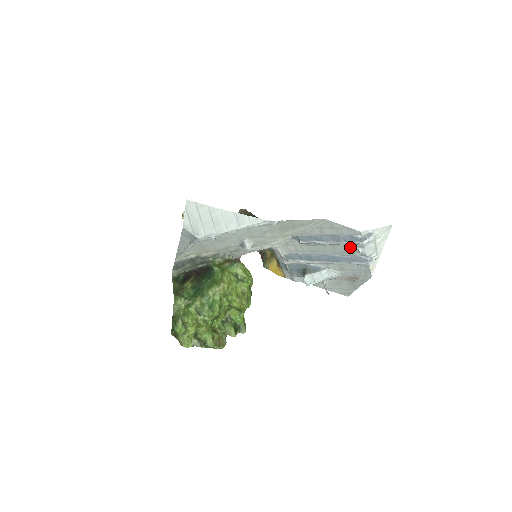
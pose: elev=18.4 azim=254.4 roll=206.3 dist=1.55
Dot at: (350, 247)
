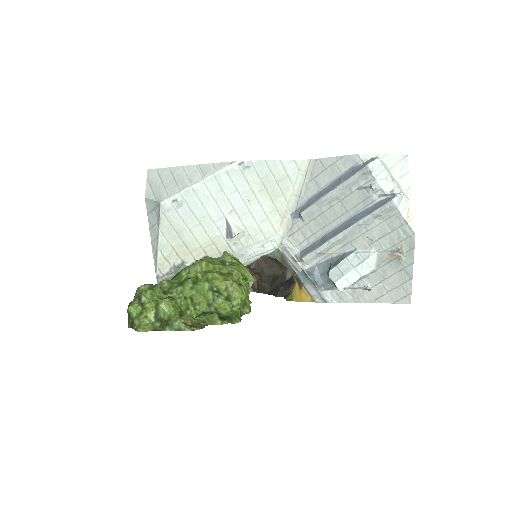
Dot at: (360, 190)
